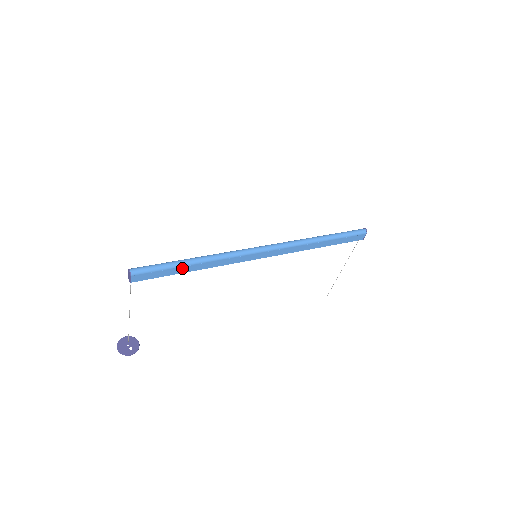
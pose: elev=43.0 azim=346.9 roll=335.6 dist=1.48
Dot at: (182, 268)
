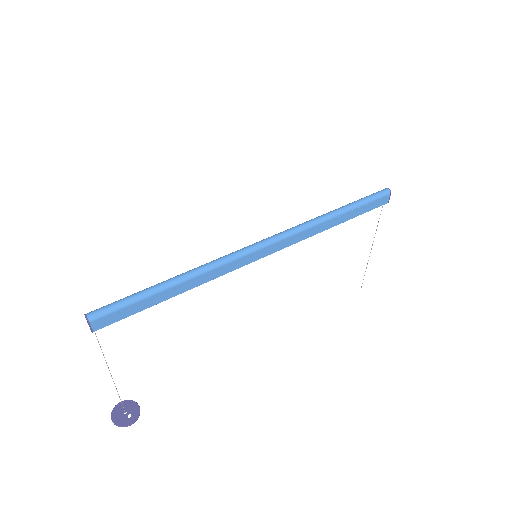
Dot at: (159, 295)
